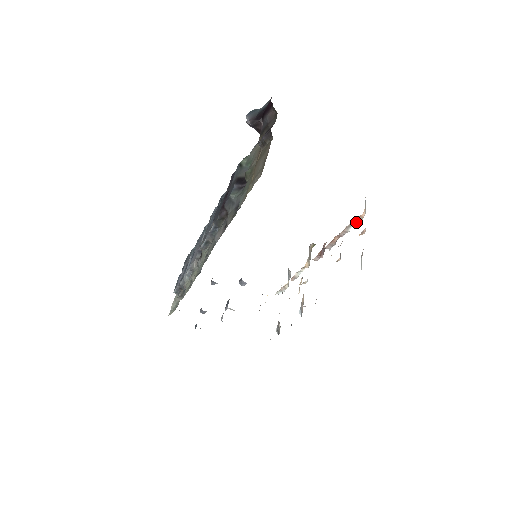
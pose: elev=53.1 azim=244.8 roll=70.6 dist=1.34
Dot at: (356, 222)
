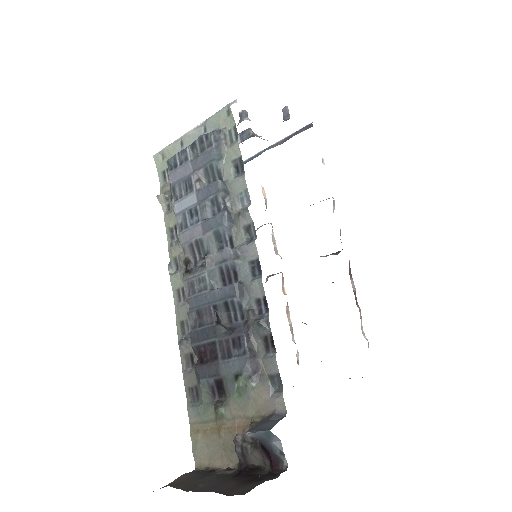
Dot at: occluded
